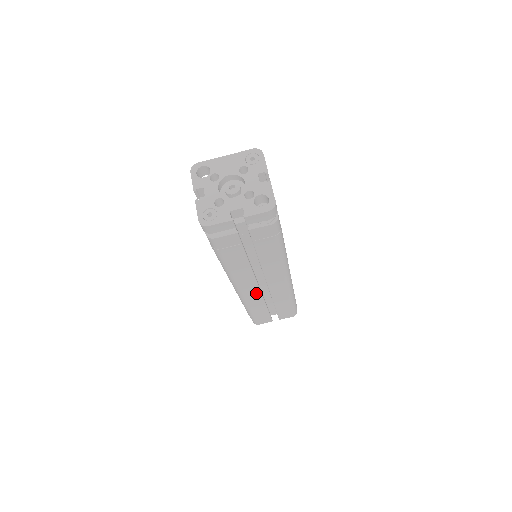
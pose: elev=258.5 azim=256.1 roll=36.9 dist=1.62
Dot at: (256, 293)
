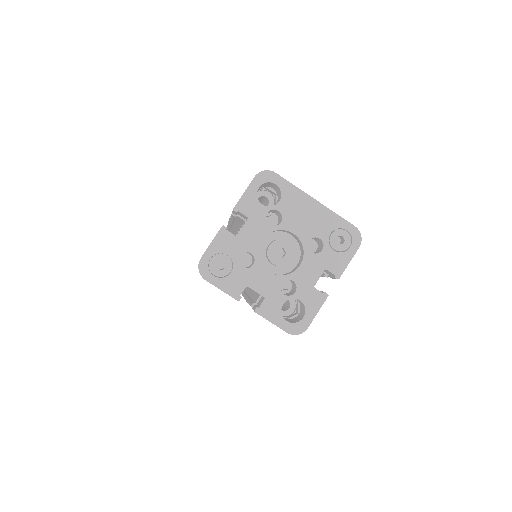
Dot at: occluded
